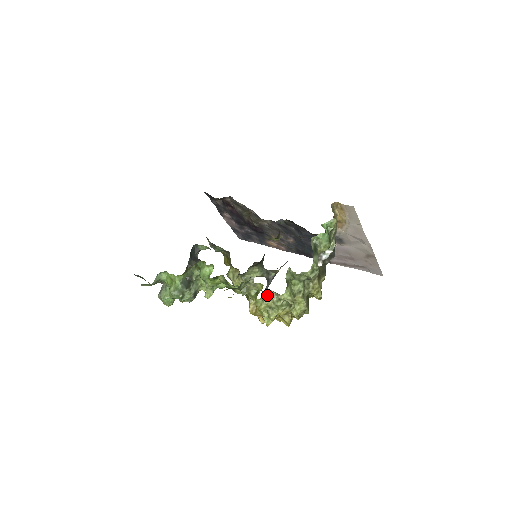
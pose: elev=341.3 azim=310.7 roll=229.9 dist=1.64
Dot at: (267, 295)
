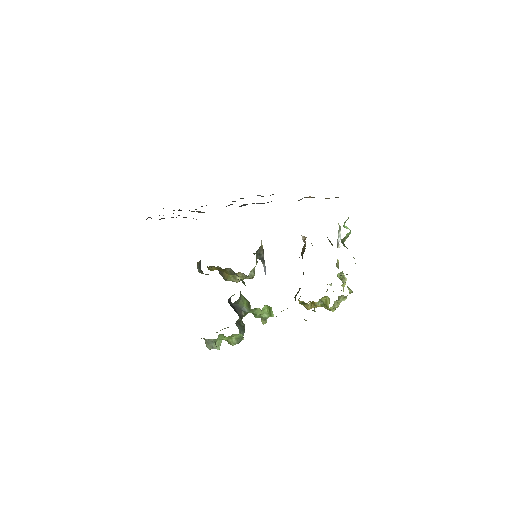
Dot at: (335, 301)
